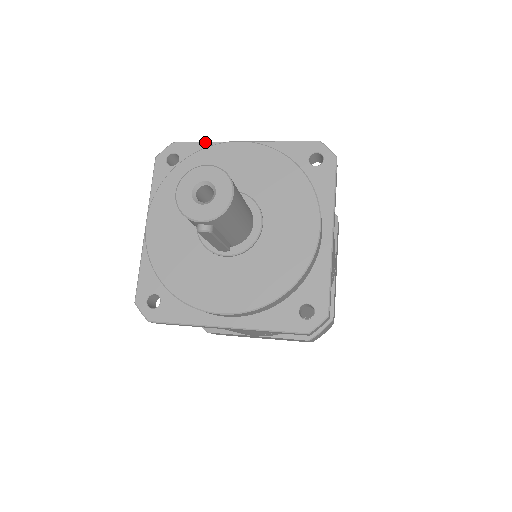
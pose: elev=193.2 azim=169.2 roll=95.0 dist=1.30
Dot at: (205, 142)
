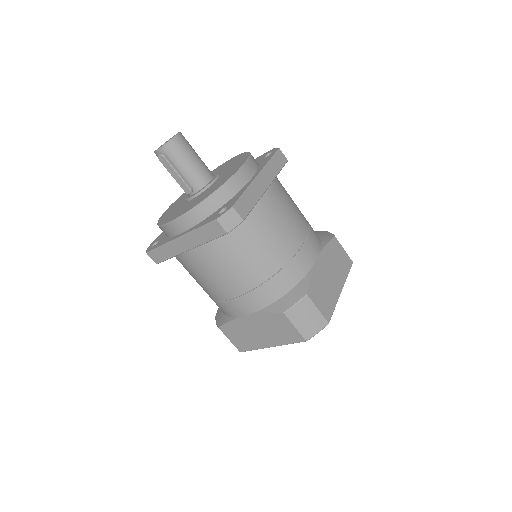
Dot at: occluded
